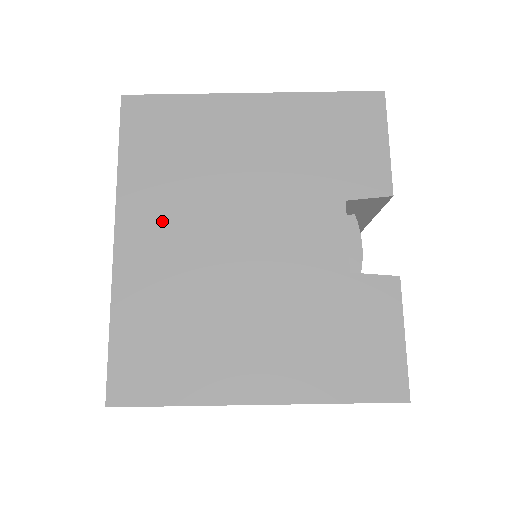
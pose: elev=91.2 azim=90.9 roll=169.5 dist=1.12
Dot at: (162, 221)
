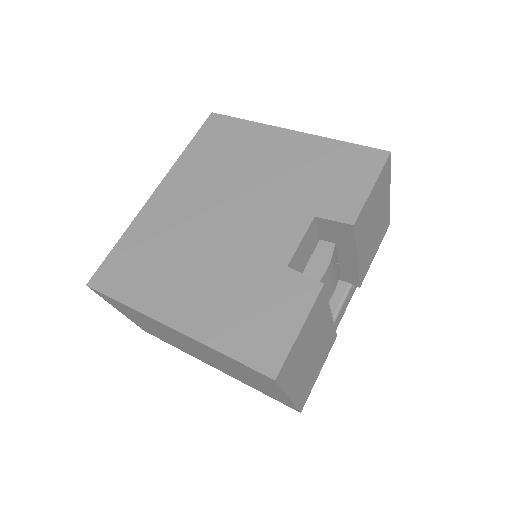
Dot at: (187, 190)
